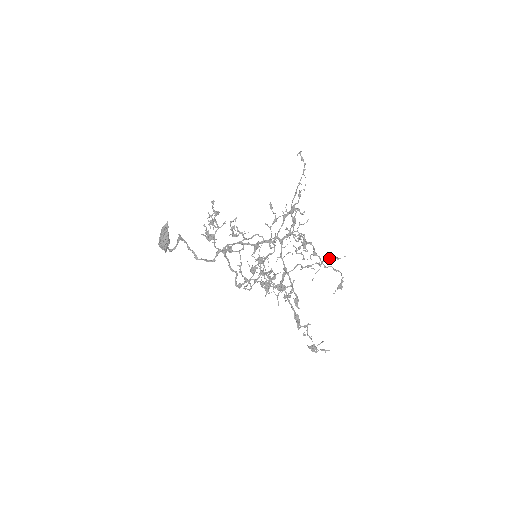
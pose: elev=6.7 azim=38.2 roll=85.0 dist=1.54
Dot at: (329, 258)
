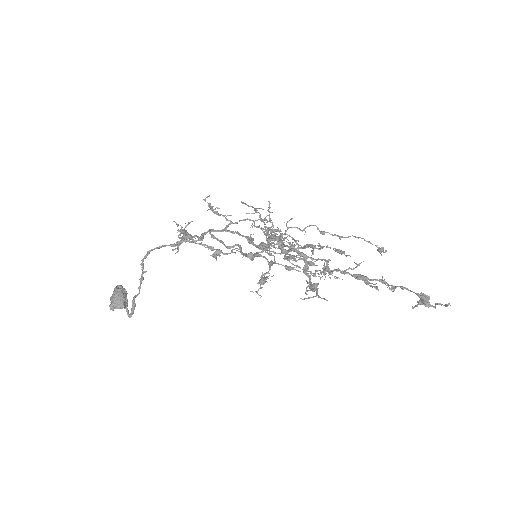
Dot at: (348, 268)
